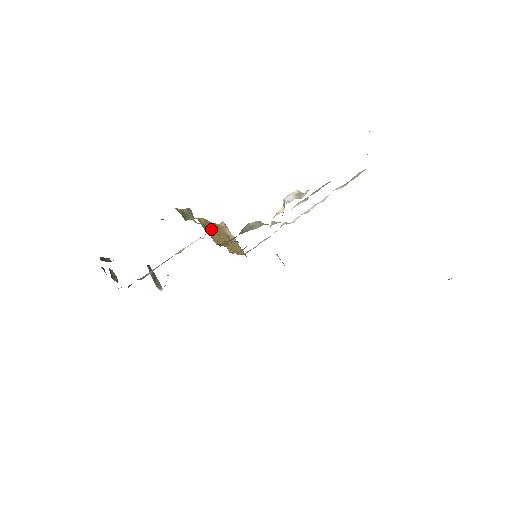
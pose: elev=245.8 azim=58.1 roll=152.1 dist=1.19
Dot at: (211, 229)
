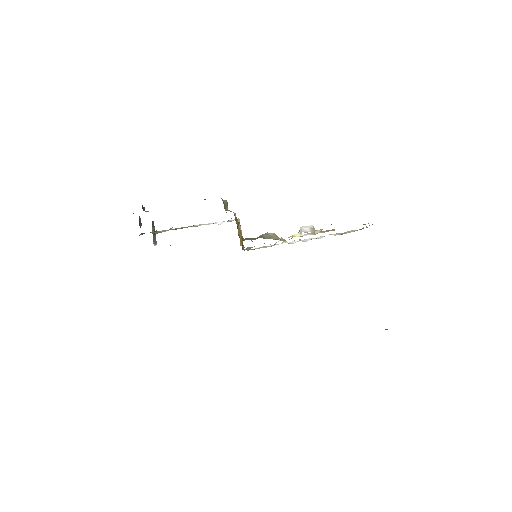
Dot at: (237, 223)
